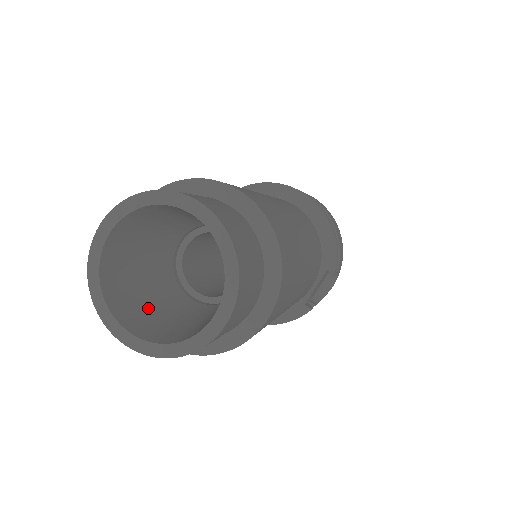
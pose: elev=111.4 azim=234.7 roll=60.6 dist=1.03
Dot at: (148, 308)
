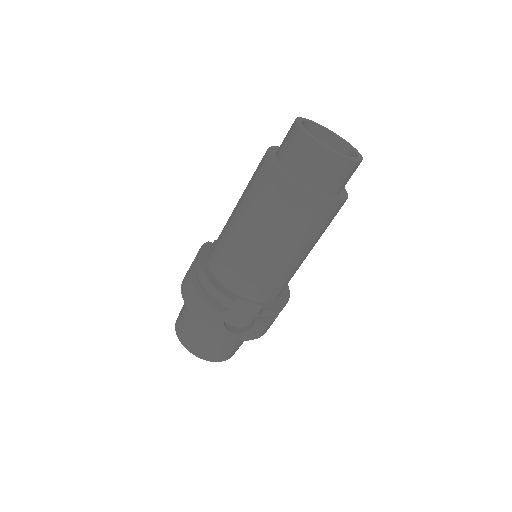
Dot at: occluded
